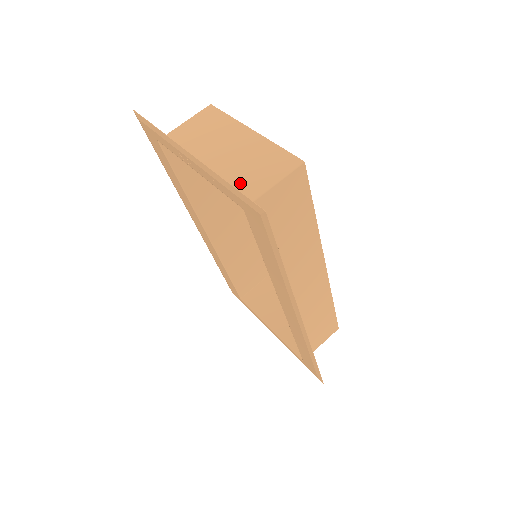
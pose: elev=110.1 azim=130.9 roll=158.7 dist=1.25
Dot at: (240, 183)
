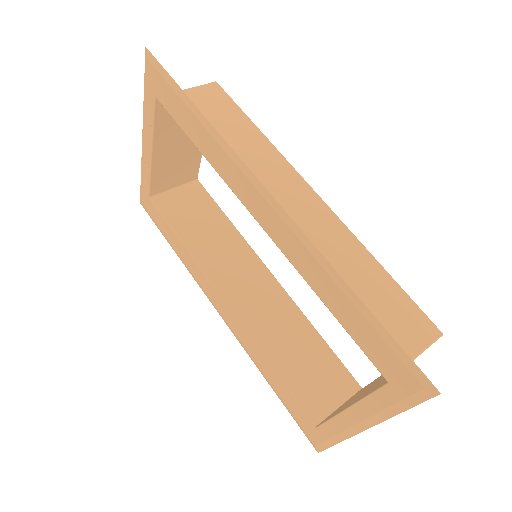
Dot at: (168, 114)
